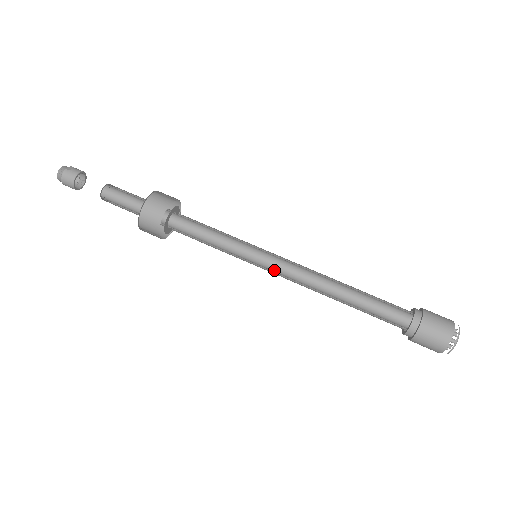
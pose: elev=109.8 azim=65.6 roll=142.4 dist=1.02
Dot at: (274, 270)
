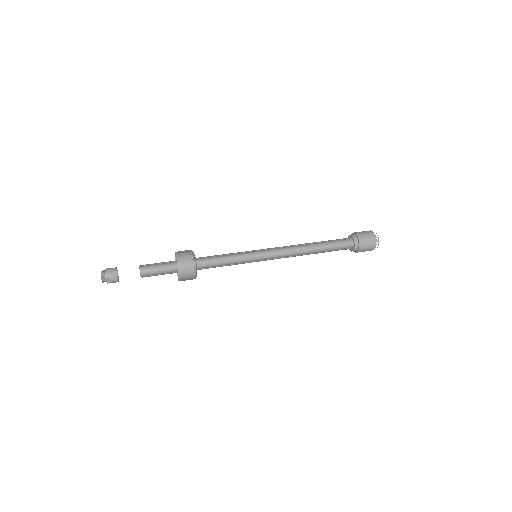
Dot at: (271, 251)
